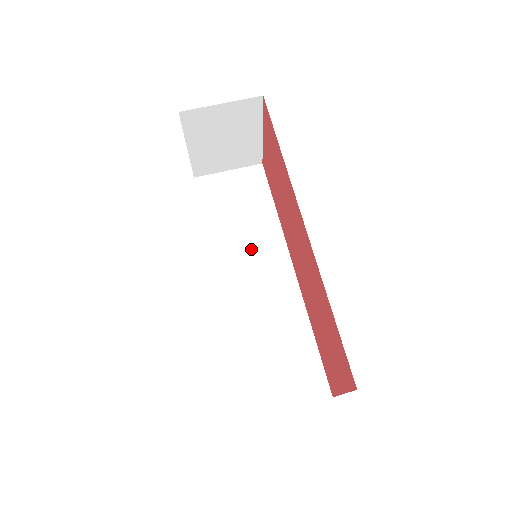
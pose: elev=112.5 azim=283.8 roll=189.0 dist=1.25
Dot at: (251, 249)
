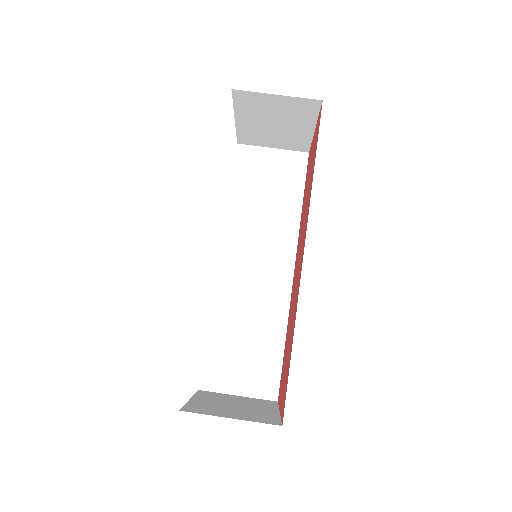
Dot at: (262, 237)
